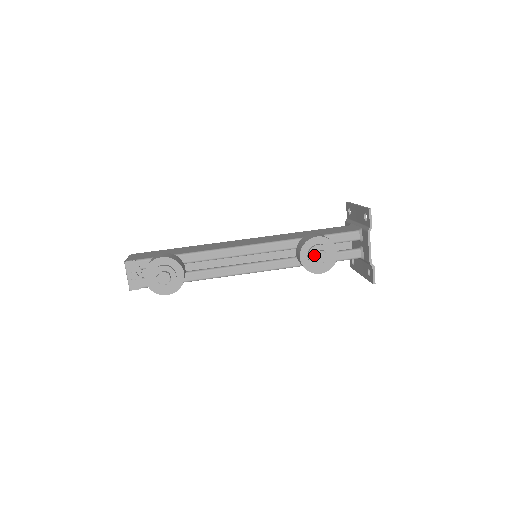
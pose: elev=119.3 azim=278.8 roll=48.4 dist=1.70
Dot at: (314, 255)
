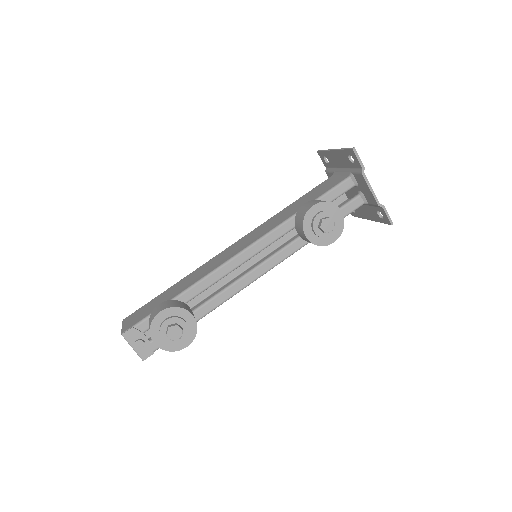
Dot at: (320, 227)
